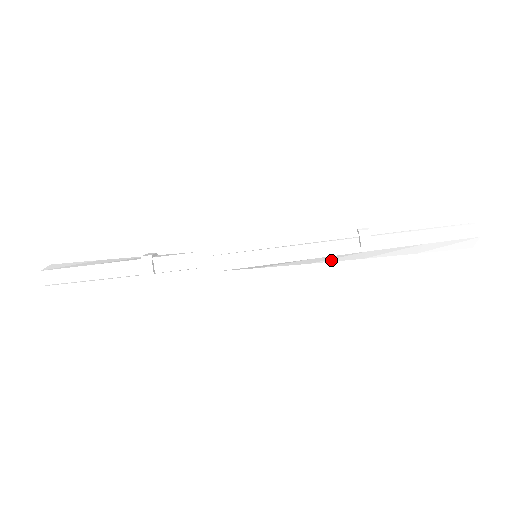
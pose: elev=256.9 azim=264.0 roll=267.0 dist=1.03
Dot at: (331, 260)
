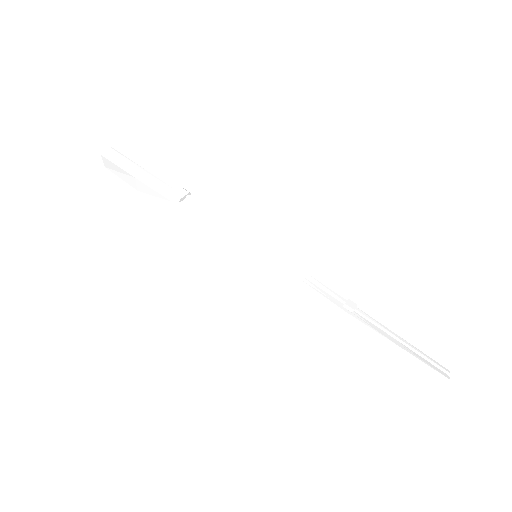
Dot at: (309, 305)
